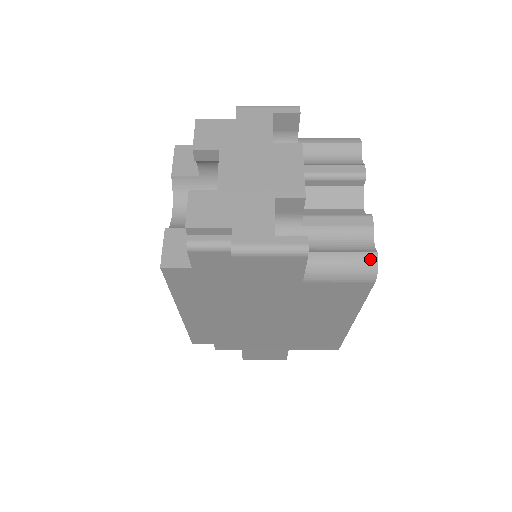
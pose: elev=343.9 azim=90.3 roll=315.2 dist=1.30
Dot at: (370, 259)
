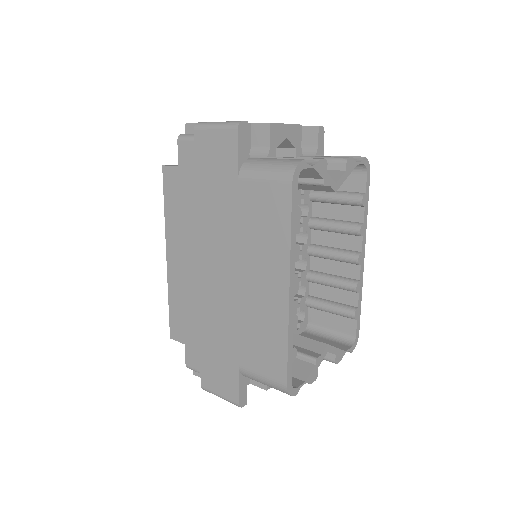
Dot at: (294, 161)
